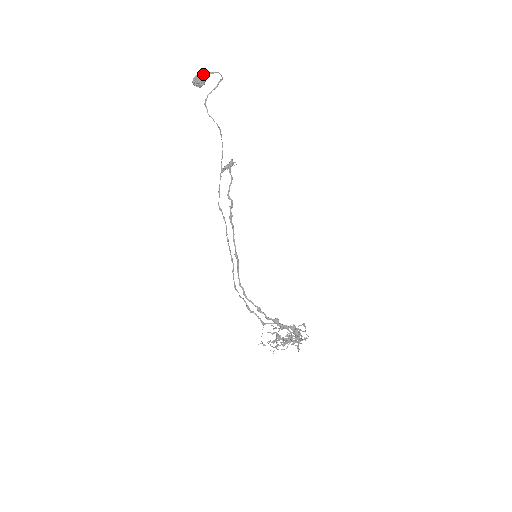
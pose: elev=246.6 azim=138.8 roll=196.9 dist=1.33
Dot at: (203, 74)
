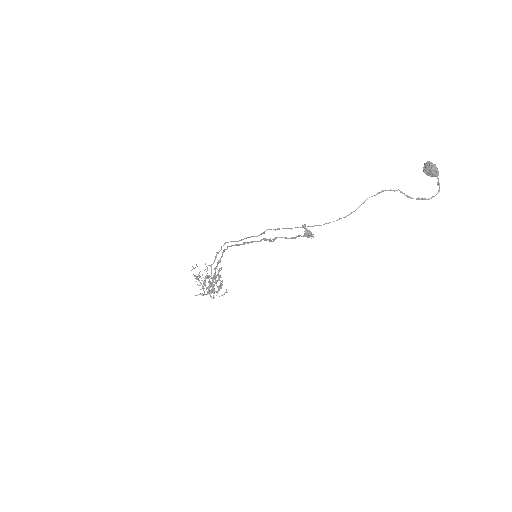
Dot at: (437, 173)
